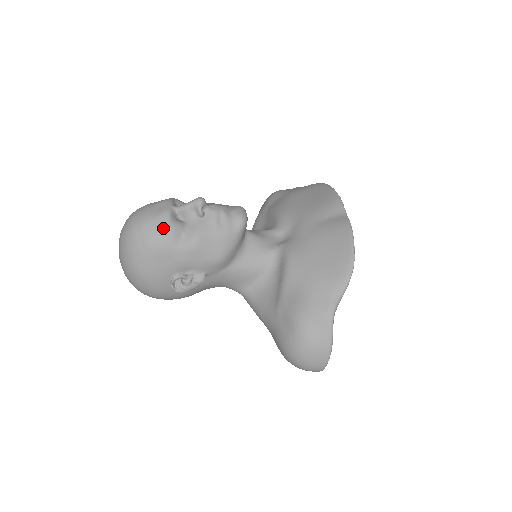
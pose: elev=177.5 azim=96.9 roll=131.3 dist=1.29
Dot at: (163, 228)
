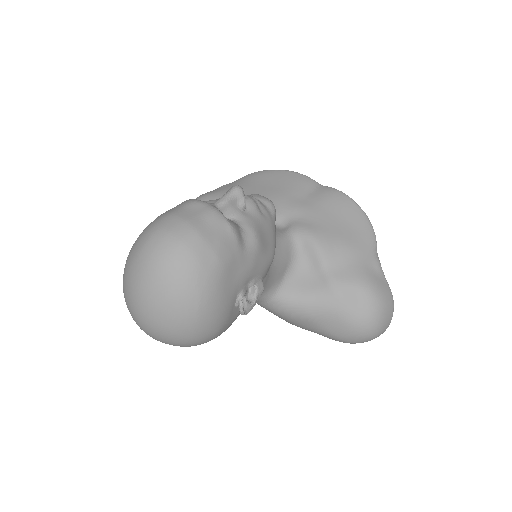
Dot at: (225, 230)
